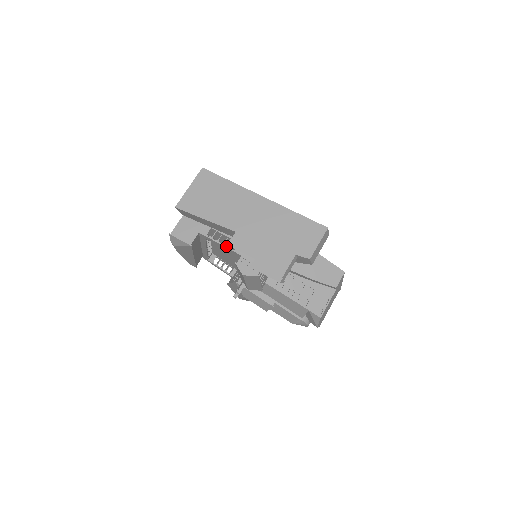
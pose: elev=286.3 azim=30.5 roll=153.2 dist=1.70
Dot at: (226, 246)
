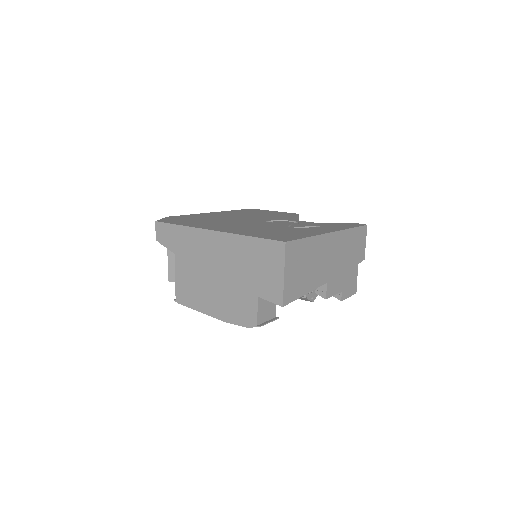
Dot at: occluded
